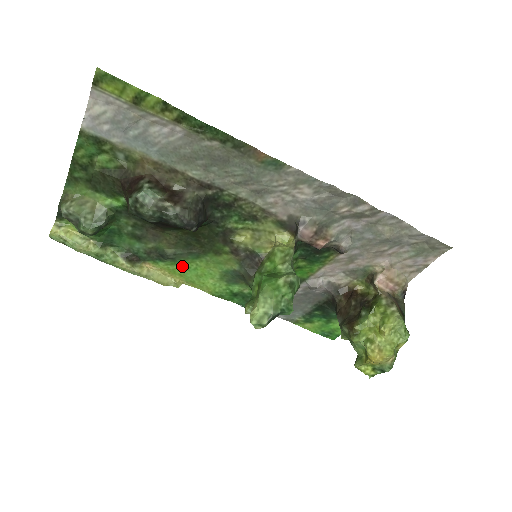
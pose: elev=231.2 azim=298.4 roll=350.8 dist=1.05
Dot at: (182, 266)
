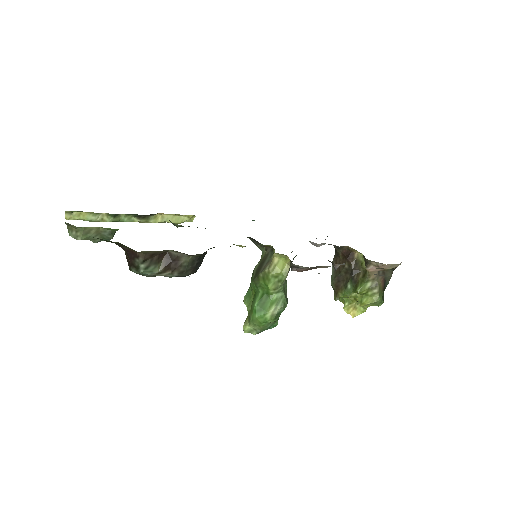
Dot at: occluded
